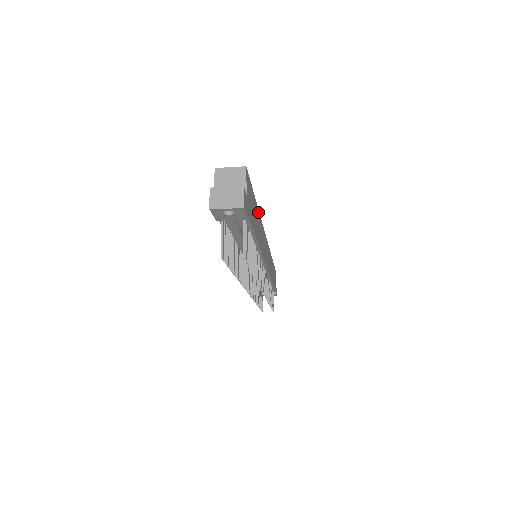
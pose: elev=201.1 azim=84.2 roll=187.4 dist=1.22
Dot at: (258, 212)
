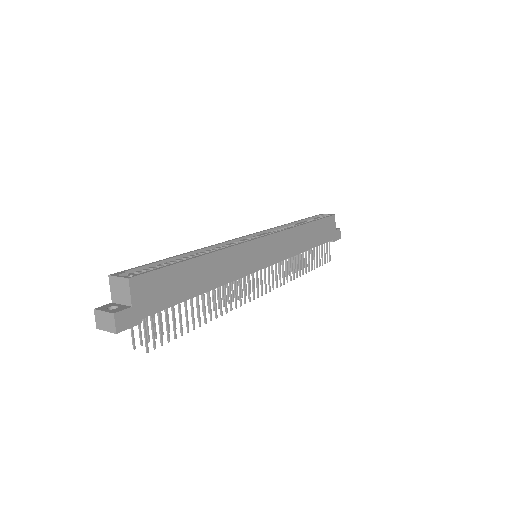
Dot at: (209, 256)
